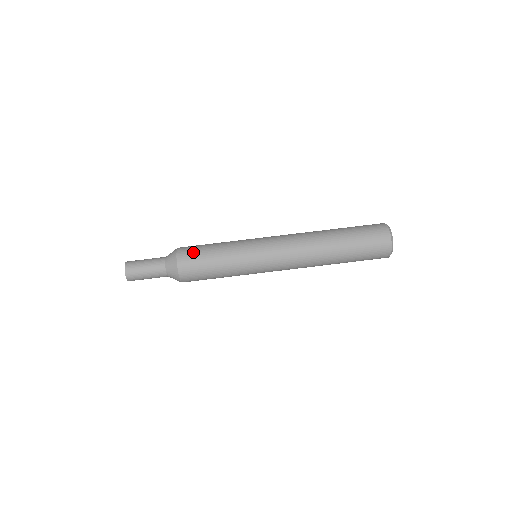
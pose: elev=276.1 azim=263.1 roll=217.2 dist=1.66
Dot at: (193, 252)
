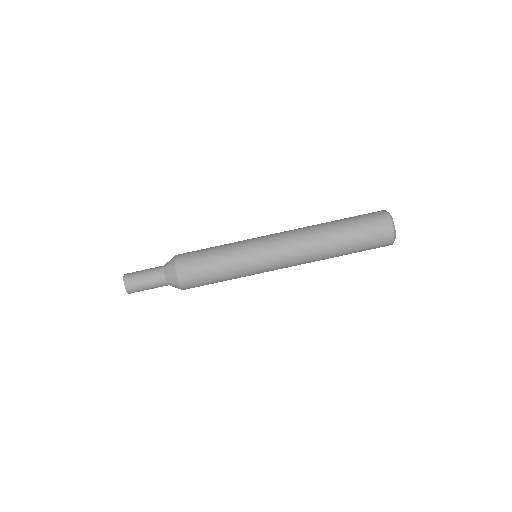
Dot at: (191, 254)
